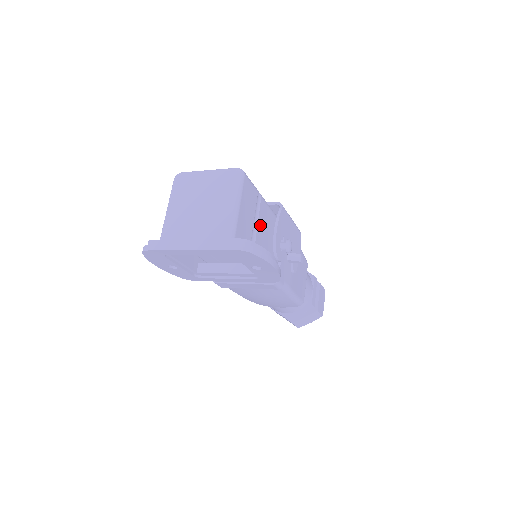
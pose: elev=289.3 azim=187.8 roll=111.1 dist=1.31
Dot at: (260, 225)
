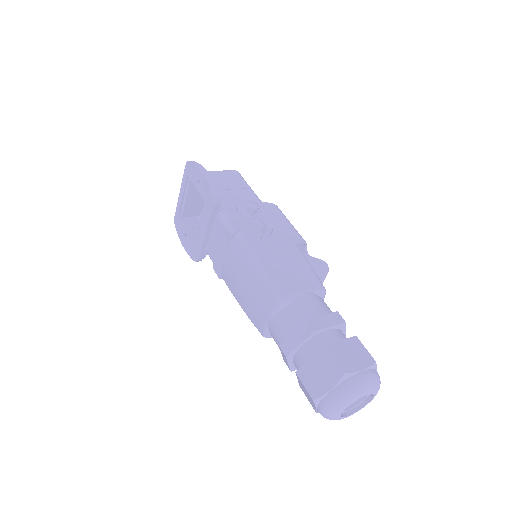
Dot at: (235, 193)
